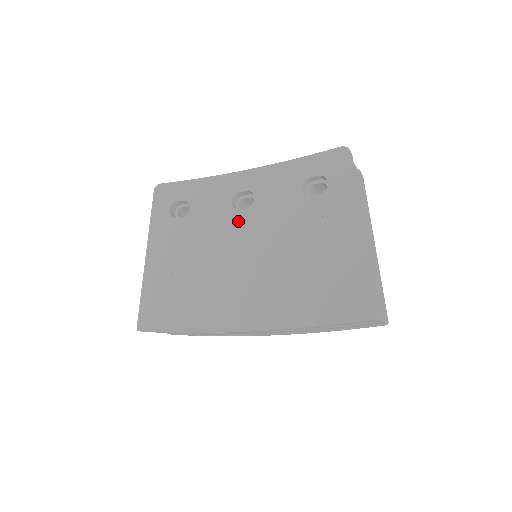
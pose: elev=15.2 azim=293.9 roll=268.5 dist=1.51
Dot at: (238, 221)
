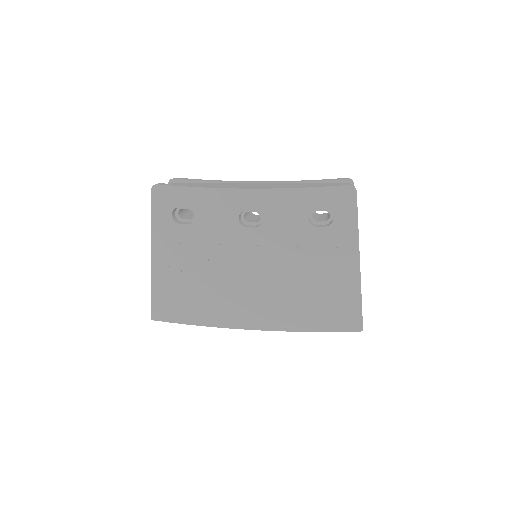
Dot at: (246, 238)
